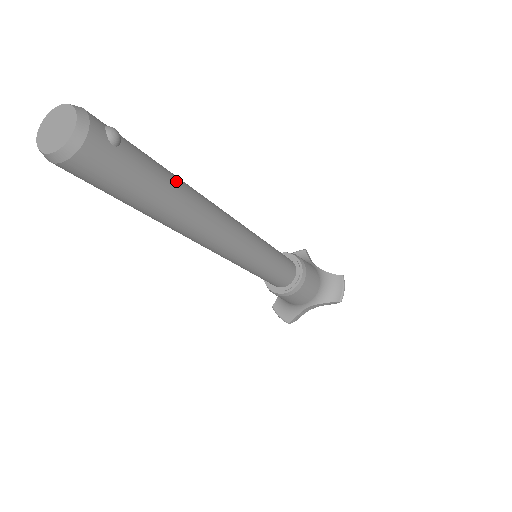
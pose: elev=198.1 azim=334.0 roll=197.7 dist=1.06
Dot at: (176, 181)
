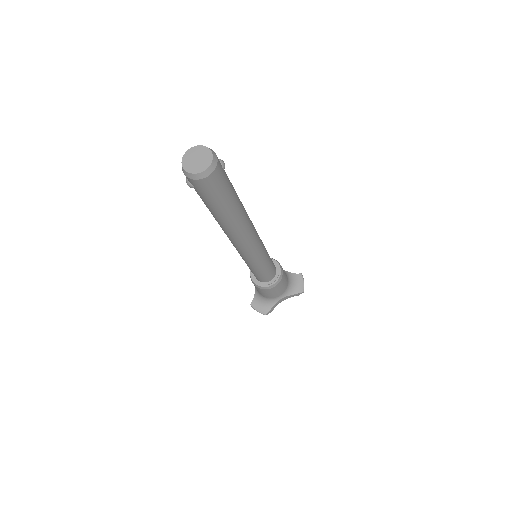
Dot at: (237, 195)
